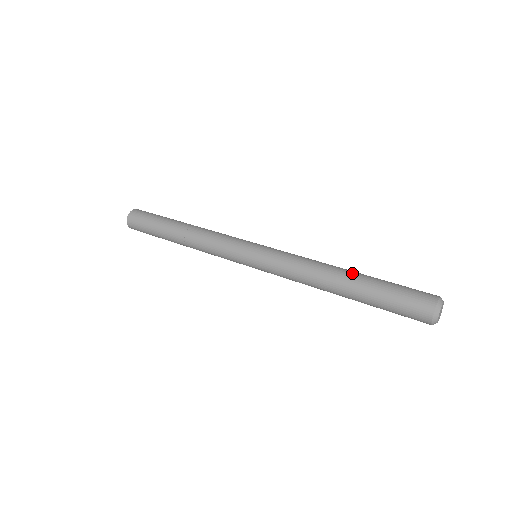
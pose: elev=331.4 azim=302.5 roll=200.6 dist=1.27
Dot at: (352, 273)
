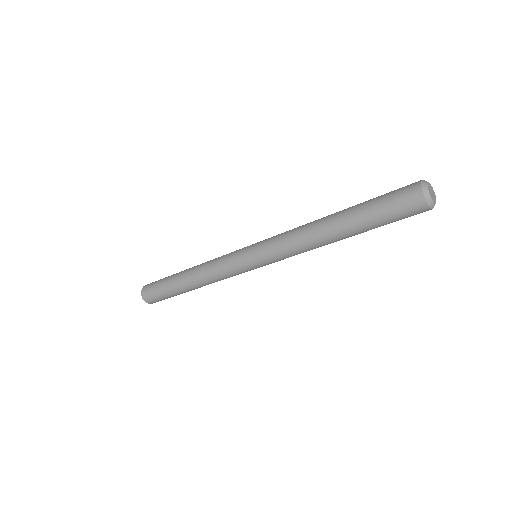
Dot at: (338, 213)
